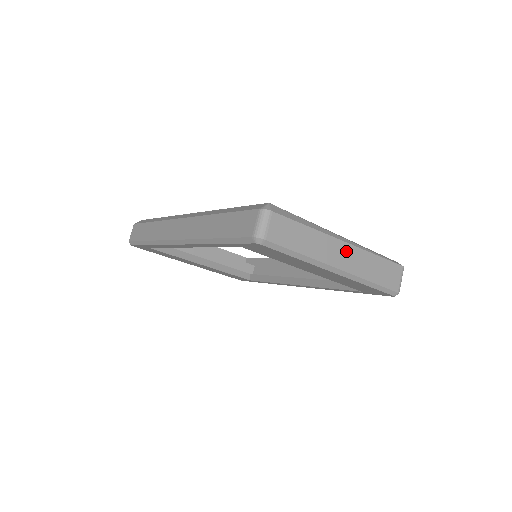
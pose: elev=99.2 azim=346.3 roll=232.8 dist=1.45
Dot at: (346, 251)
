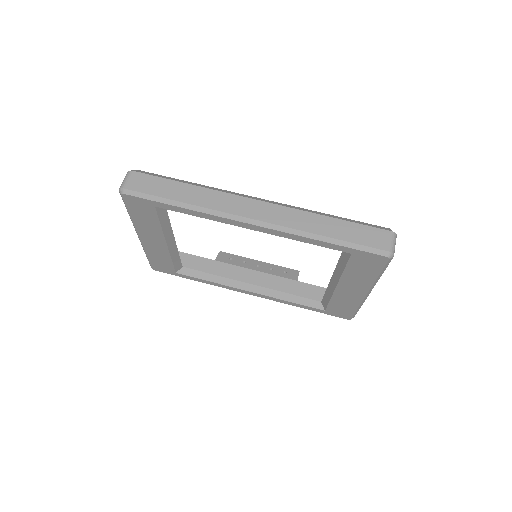
Dot at: occluded
